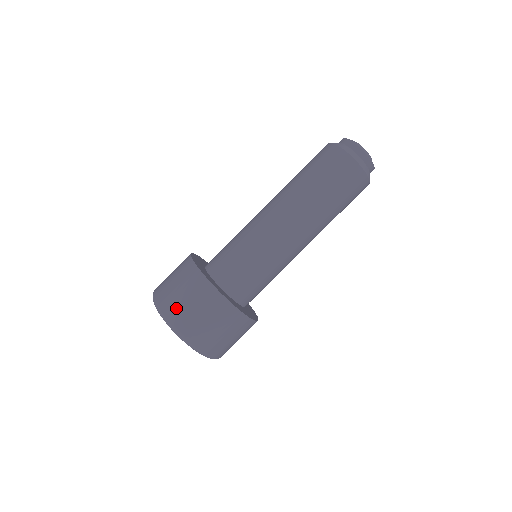
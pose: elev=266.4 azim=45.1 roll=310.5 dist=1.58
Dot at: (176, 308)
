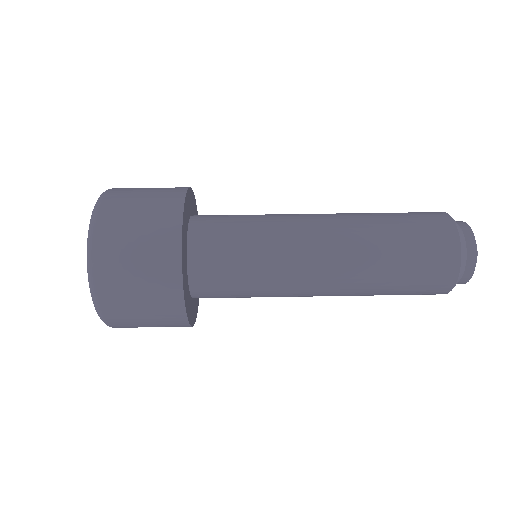
Dot at: (130, 188)
